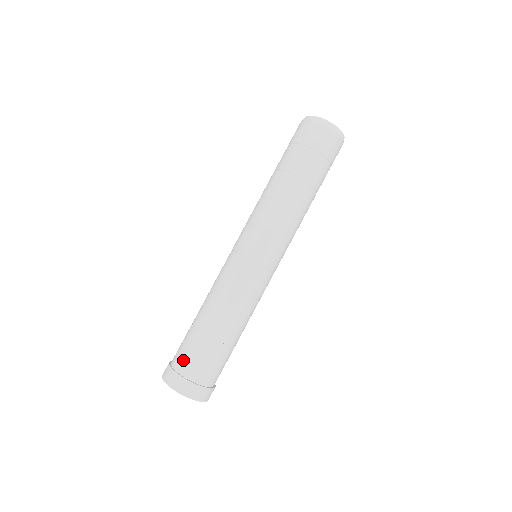
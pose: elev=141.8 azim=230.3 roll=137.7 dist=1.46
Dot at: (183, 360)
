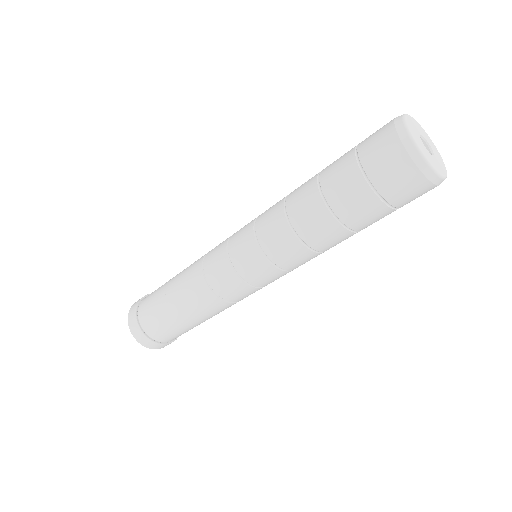
Dot at: (149, 323)
